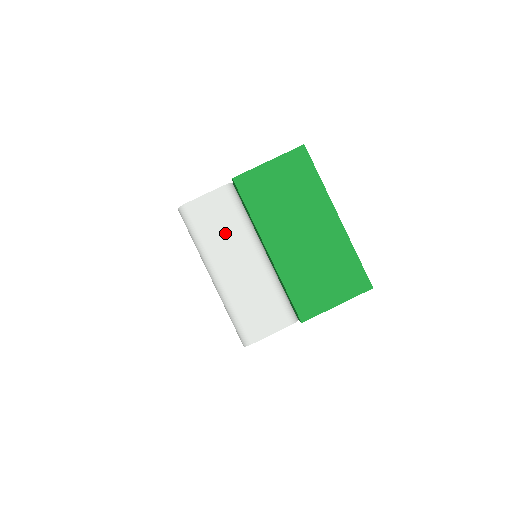
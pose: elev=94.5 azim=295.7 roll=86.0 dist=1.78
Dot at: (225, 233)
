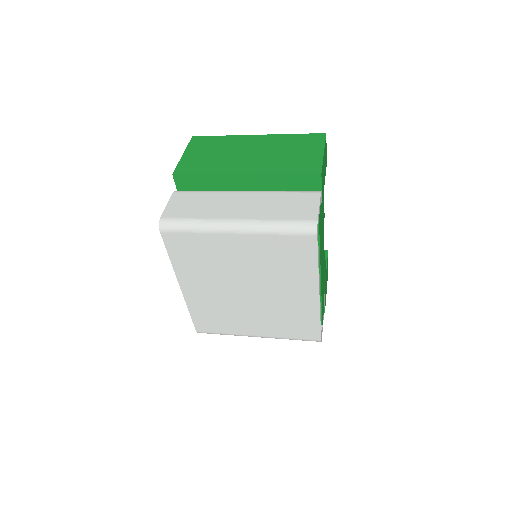
Dot at: (208, 204)
